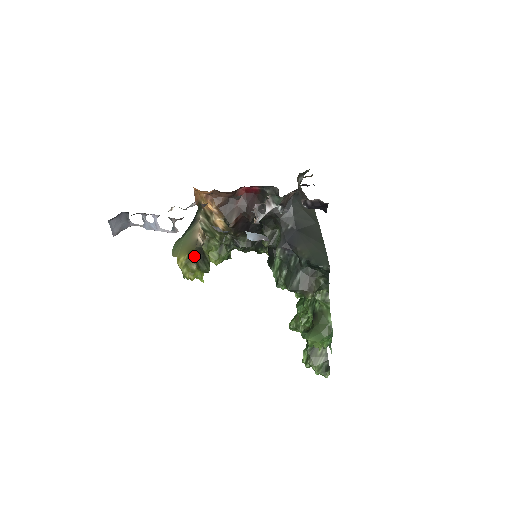
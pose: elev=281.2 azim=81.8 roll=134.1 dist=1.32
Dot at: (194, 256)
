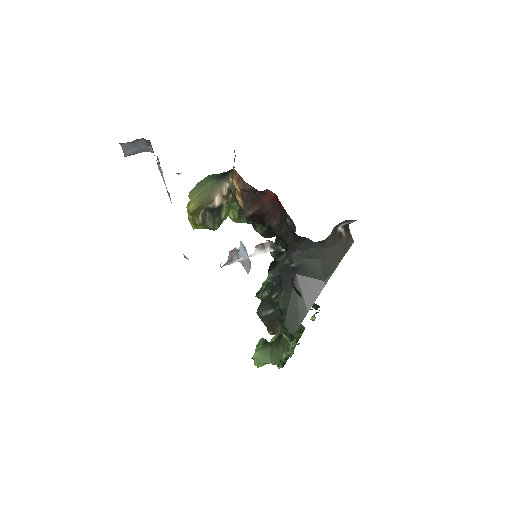
Dot at: (205, 211)
